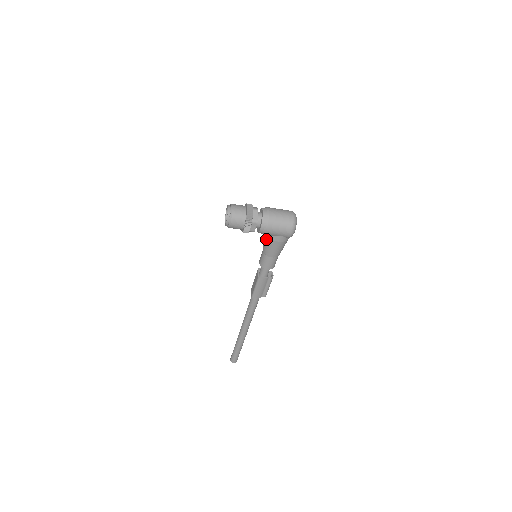
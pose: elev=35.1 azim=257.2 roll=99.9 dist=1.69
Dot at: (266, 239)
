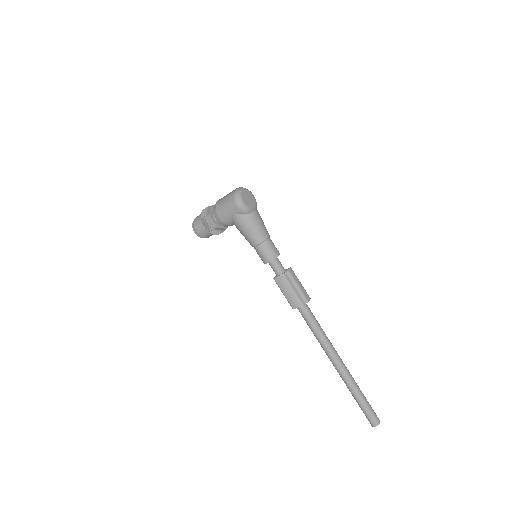
Dot at: (238, 229)
